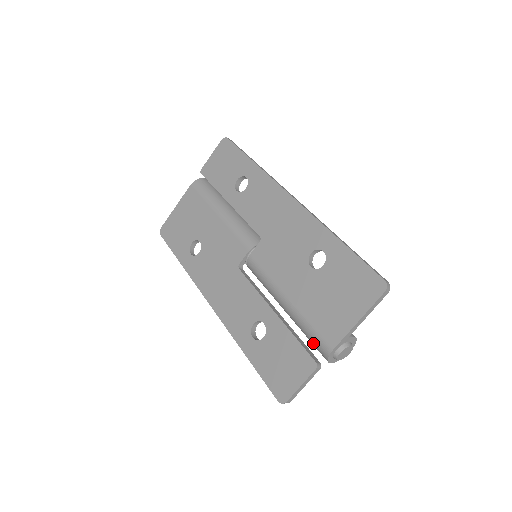
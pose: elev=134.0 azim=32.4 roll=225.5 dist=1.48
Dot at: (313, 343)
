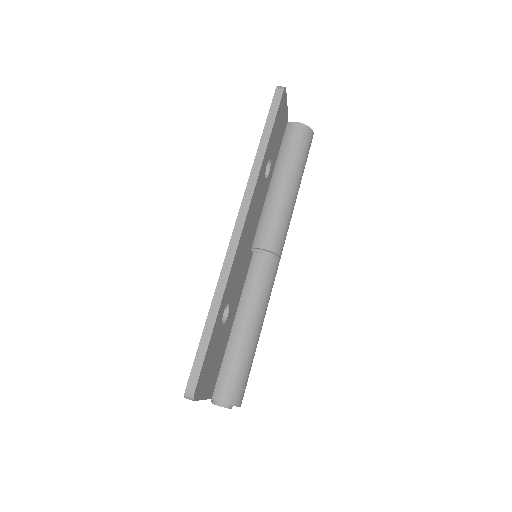
Dot at: occluded
